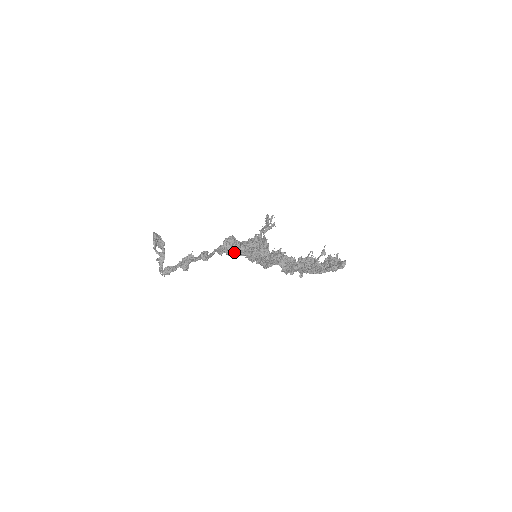
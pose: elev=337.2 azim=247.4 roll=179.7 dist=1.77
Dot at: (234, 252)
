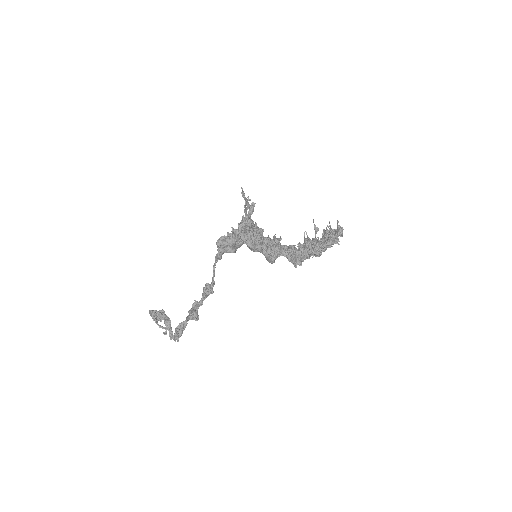
Dot at: (230, 242)
